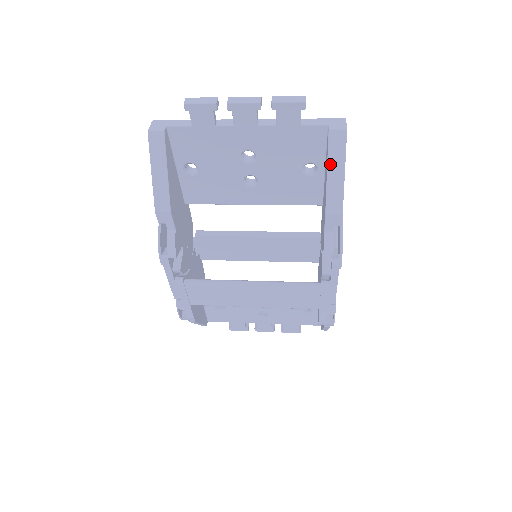
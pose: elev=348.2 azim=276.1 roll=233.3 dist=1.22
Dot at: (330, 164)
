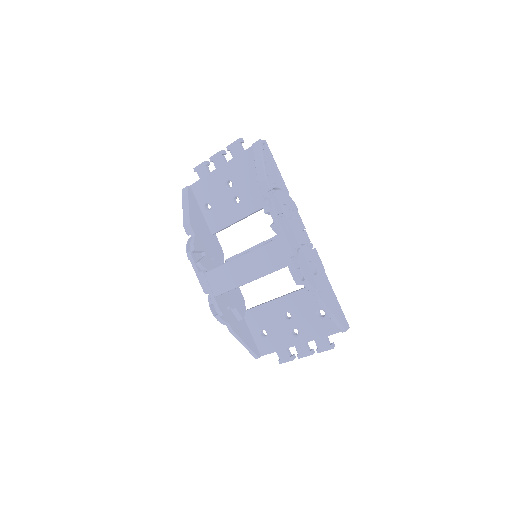
Dot at: (255, 159)
